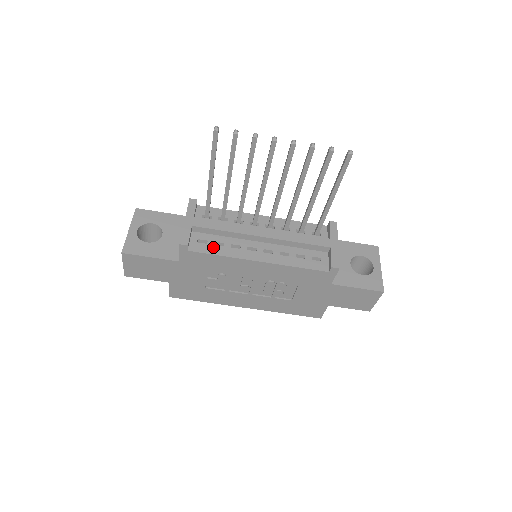
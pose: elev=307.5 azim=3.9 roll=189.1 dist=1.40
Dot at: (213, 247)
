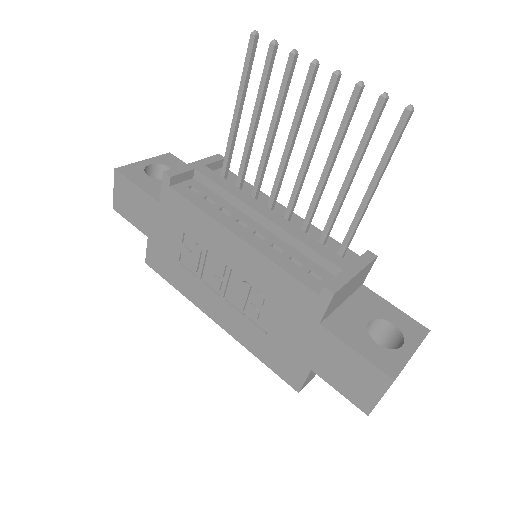
Dot at: (200, 198)
